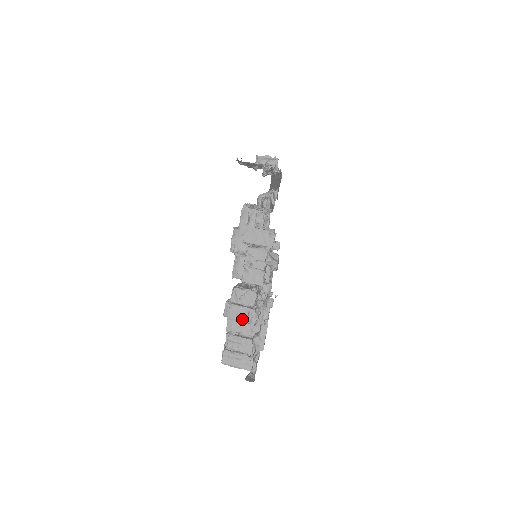
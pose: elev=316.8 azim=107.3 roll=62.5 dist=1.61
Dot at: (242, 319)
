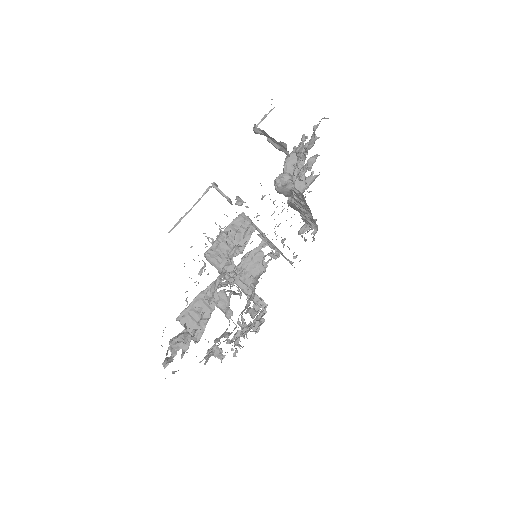
Dot at: occluded
